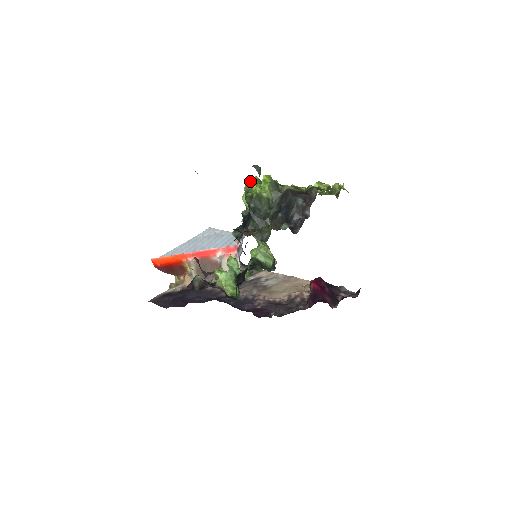
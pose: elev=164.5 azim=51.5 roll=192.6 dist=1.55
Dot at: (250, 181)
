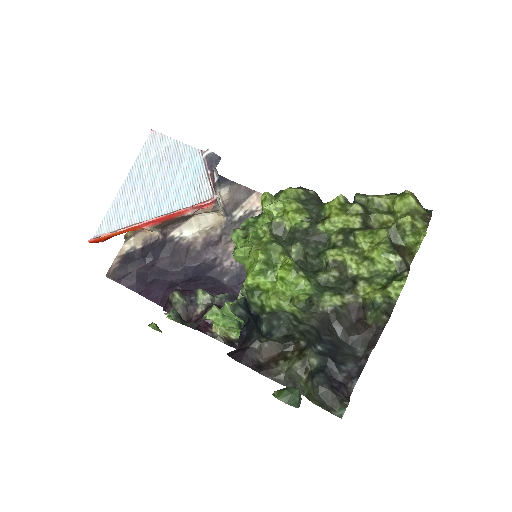
Dot at: (253, 274)
